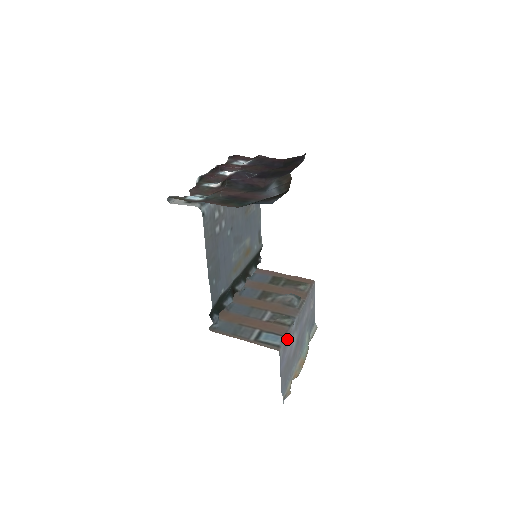
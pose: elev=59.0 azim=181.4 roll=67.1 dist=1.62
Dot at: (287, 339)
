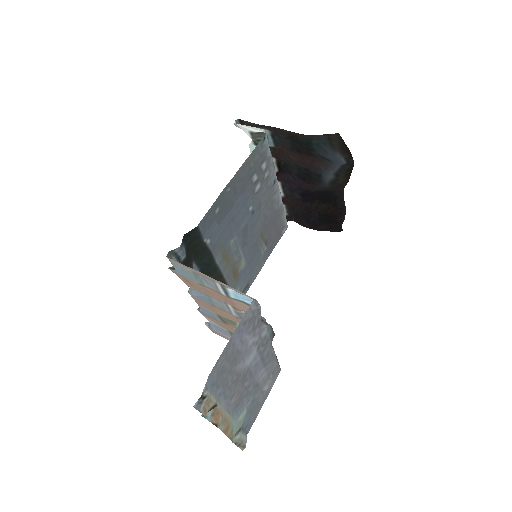
Dot at: (257, 320)
